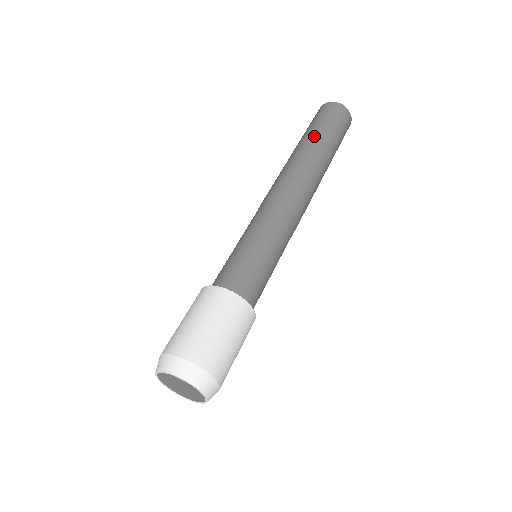
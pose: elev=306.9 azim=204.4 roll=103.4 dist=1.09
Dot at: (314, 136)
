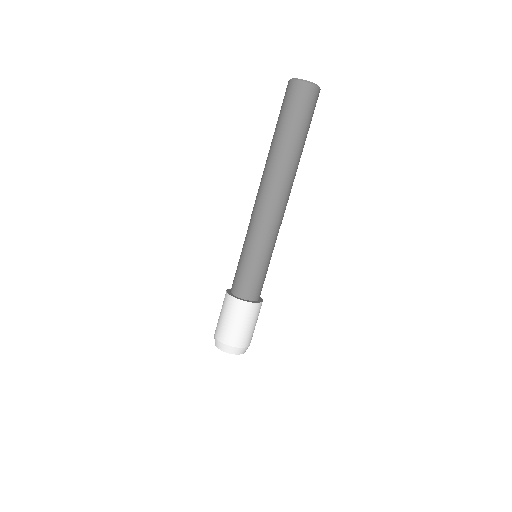
Dot at: (298, 141)
